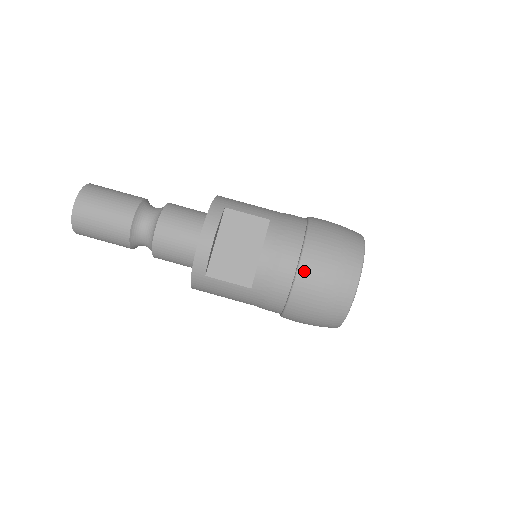
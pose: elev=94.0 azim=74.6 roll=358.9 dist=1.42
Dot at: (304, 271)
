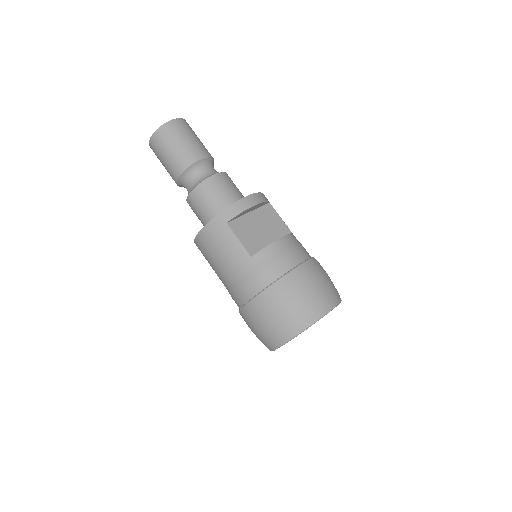
Dot at: (300, 272)
